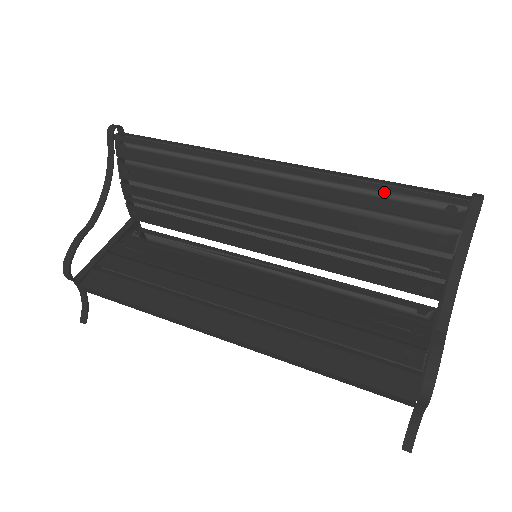
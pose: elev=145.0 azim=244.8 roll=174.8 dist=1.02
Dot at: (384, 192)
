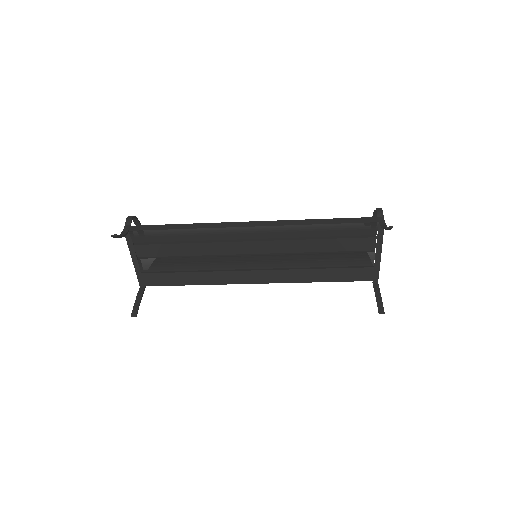
Dot at: occluded
